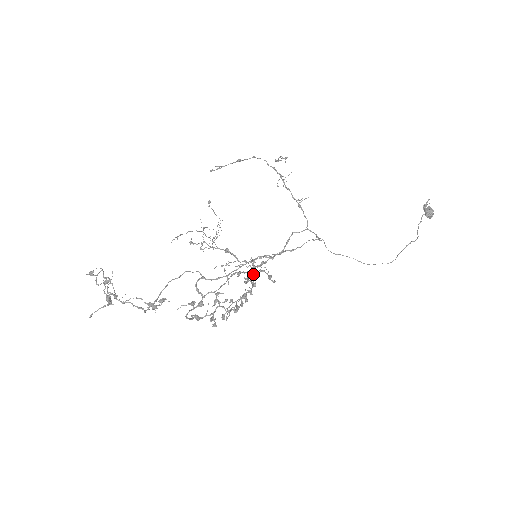
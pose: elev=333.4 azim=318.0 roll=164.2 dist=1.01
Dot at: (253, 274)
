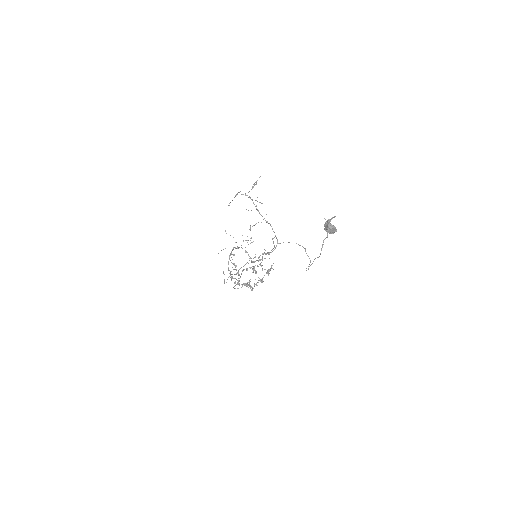
Dot at: (253, 269)
